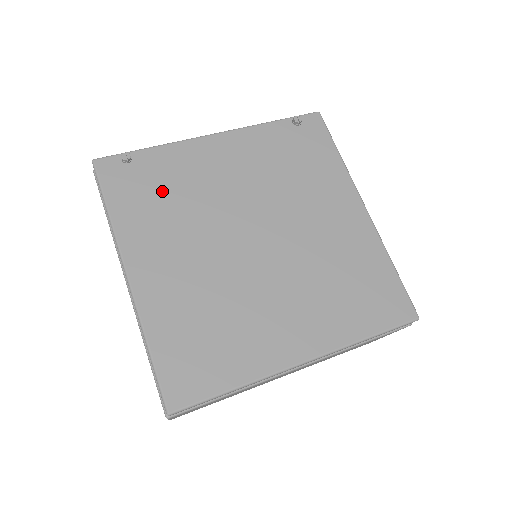
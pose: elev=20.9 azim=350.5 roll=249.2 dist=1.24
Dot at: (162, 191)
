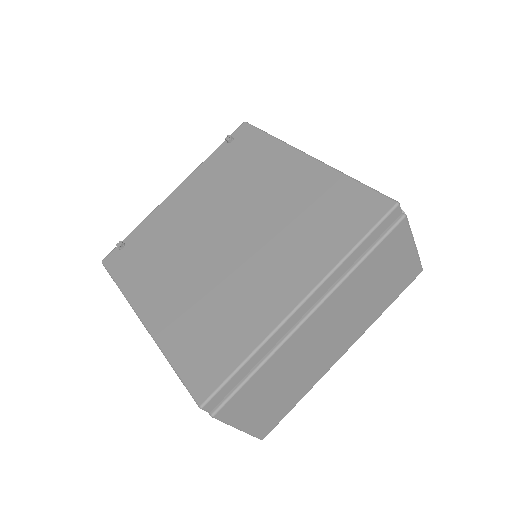
Dot at: (150, 250)
